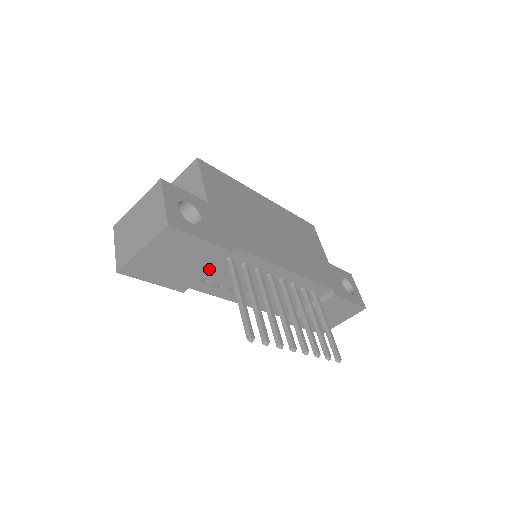
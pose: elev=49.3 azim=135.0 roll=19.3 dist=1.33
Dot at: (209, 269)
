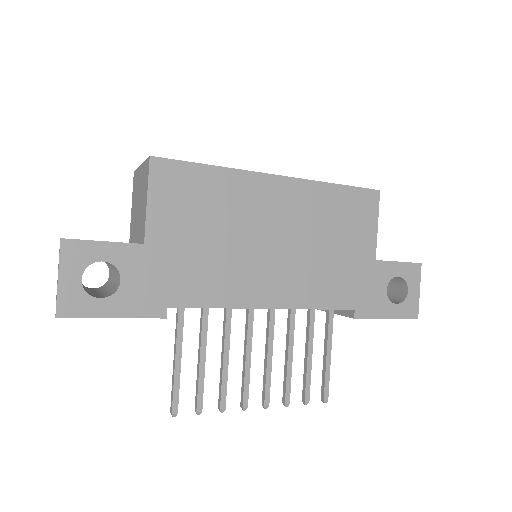
Dot at: occluded
